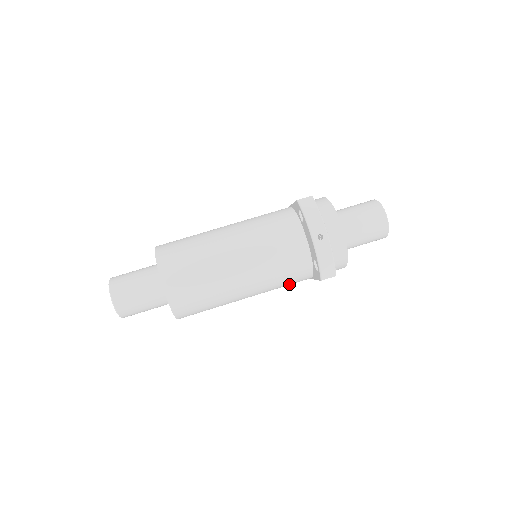
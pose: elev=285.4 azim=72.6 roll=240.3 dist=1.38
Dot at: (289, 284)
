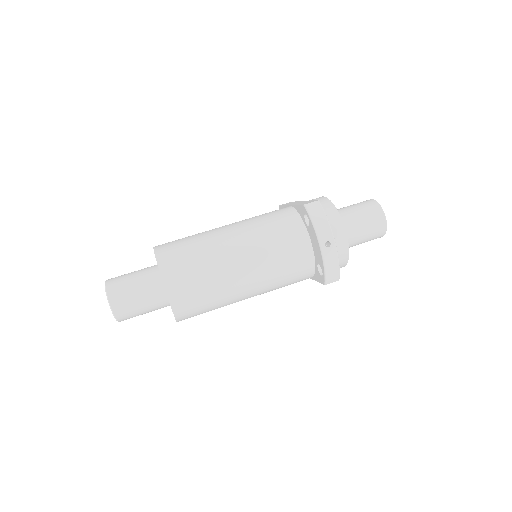
Dot at: (289, 284)
